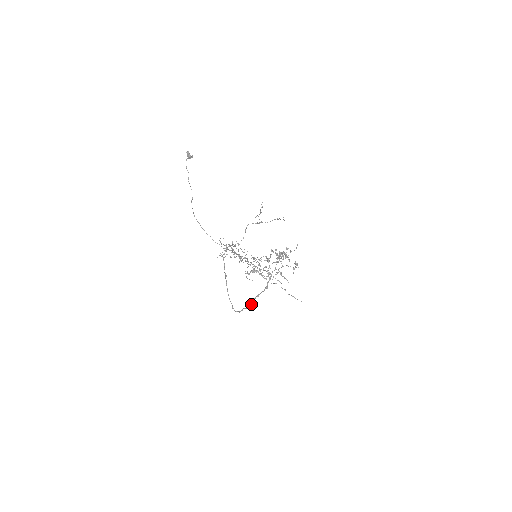
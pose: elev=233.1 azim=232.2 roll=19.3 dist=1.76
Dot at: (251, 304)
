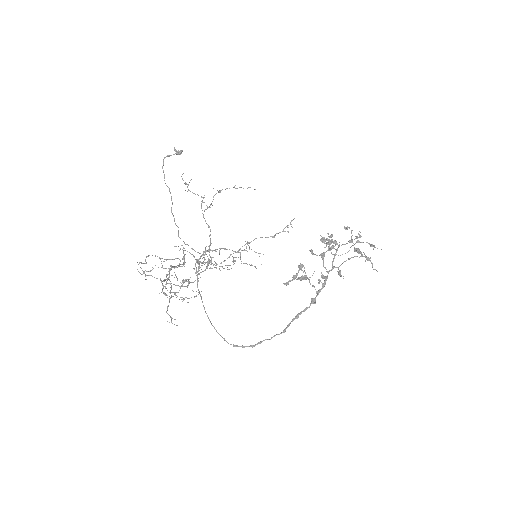
Dot at: (284, 331)
